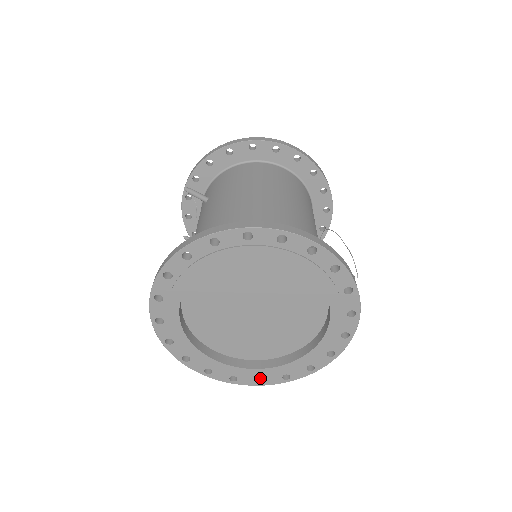
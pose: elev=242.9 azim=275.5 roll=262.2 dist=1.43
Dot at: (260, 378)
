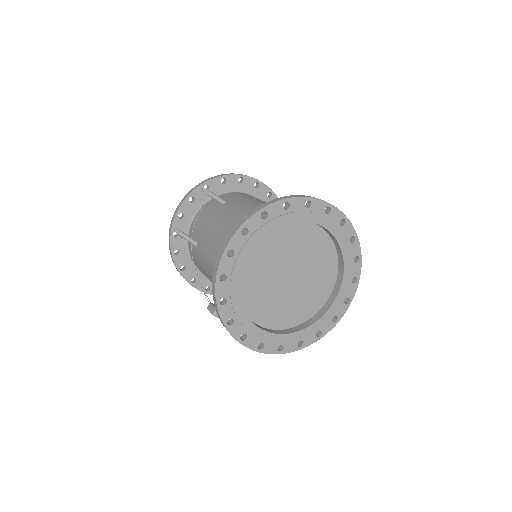
Dot at: occluded
